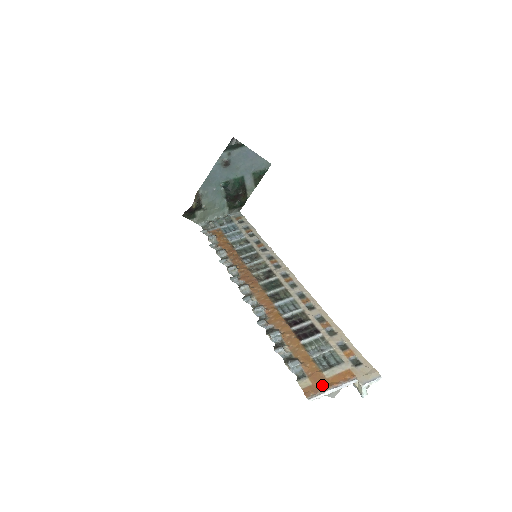
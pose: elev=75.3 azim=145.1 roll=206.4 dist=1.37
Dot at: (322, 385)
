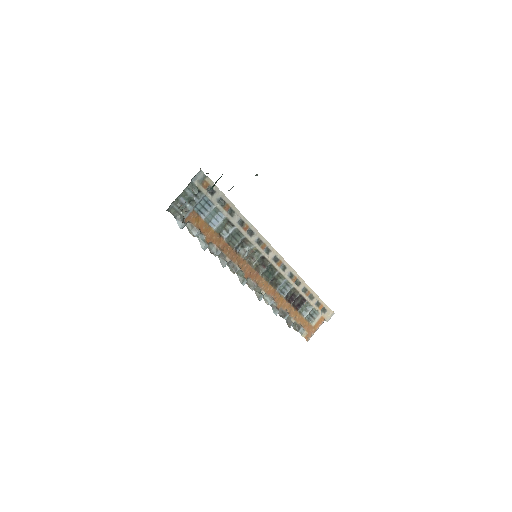
Dot at: (312, 331)
